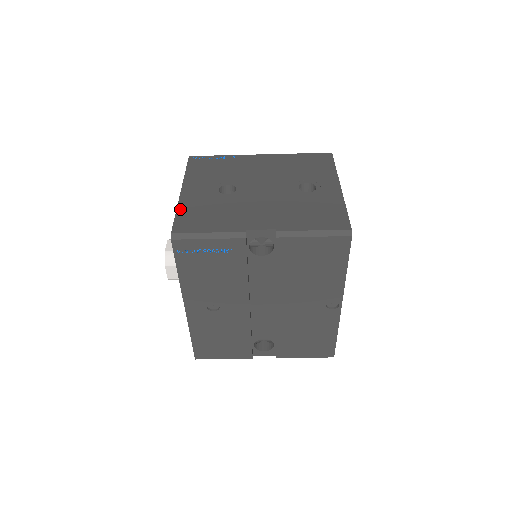
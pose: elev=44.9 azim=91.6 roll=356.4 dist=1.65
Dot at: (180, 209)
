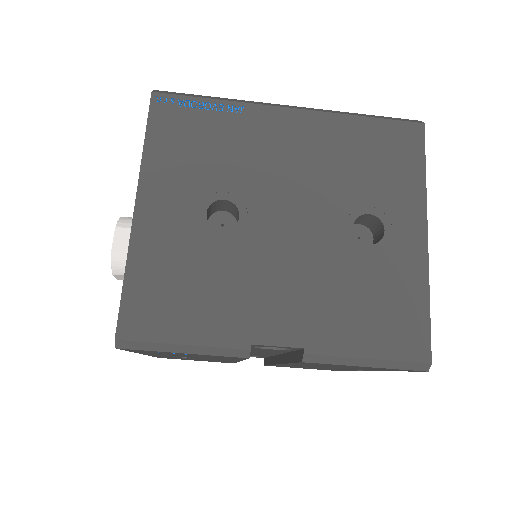
Dot at: (132, 267)
